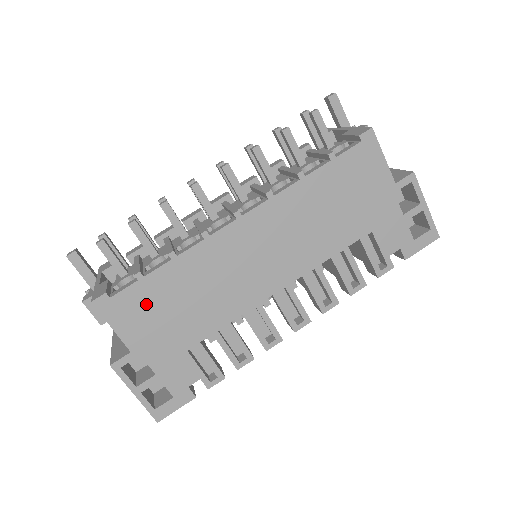
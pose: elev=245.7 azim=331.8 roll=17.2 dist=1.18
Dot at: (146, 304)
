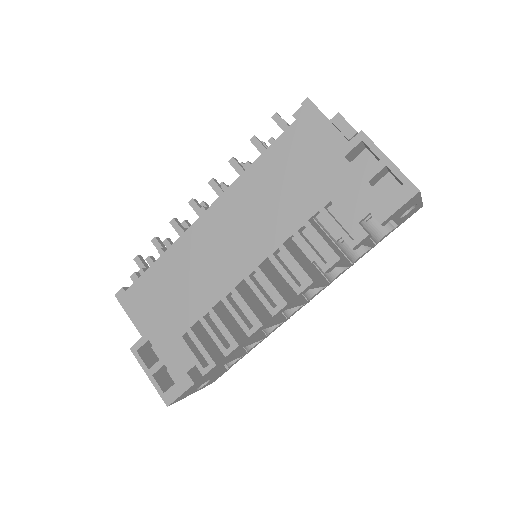
Dot at: (148, 295)
